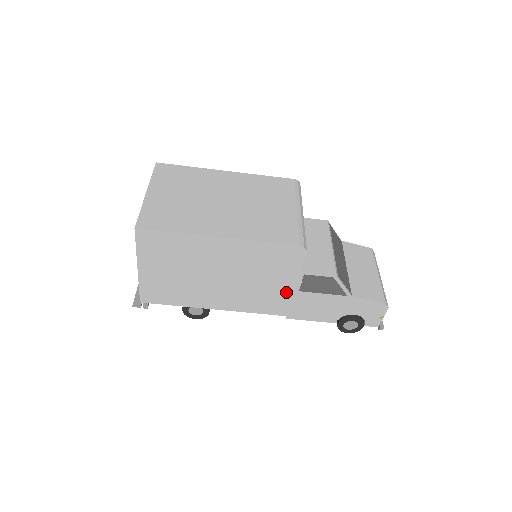
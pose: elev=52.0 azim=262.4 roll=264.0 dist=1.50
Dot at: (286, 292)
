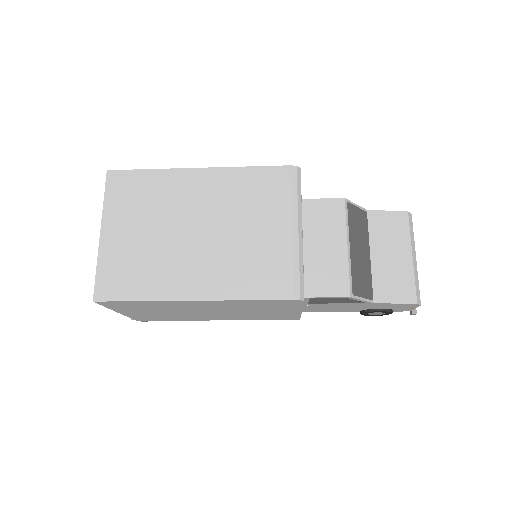
Dot at: (291, 313)
